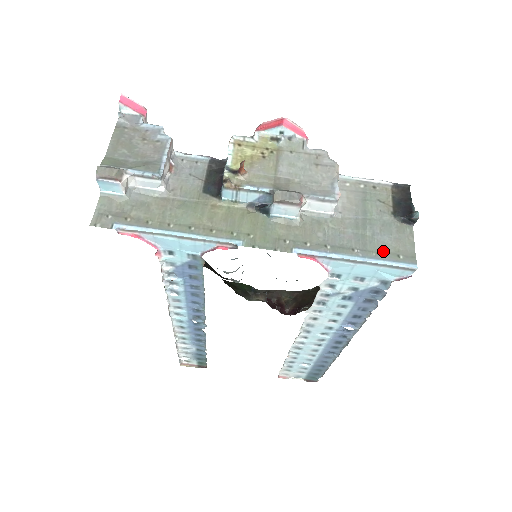
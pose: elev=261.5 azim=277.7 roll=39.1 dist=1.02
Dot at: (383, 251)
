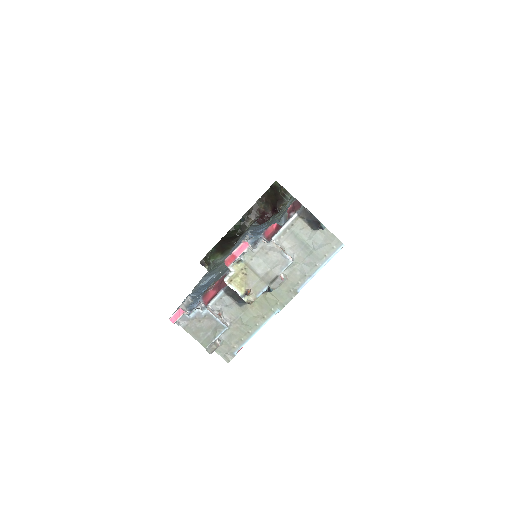
Dot at: (326, 252)
